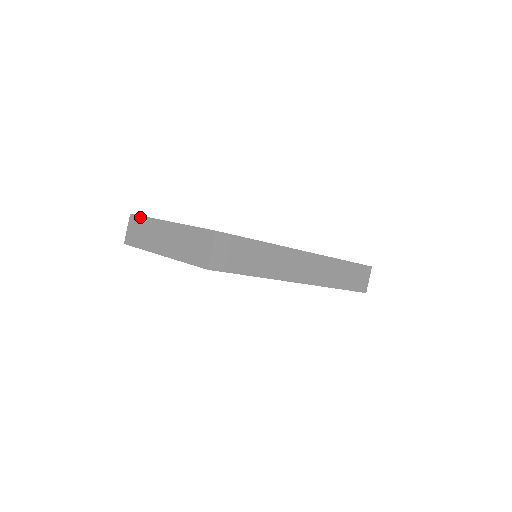
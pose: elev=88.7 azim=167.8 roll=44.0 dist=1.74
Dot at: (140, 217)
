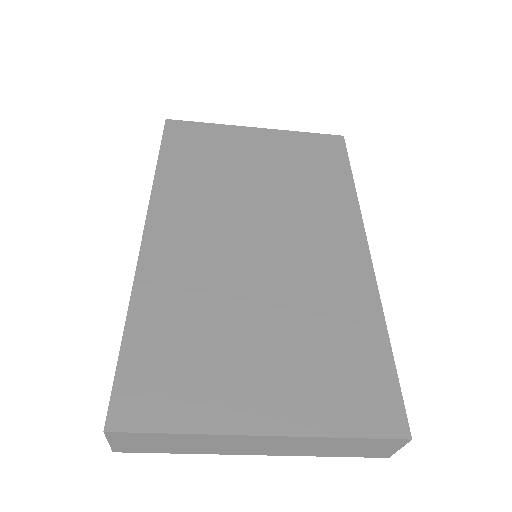
Dot at: (153, 435)
